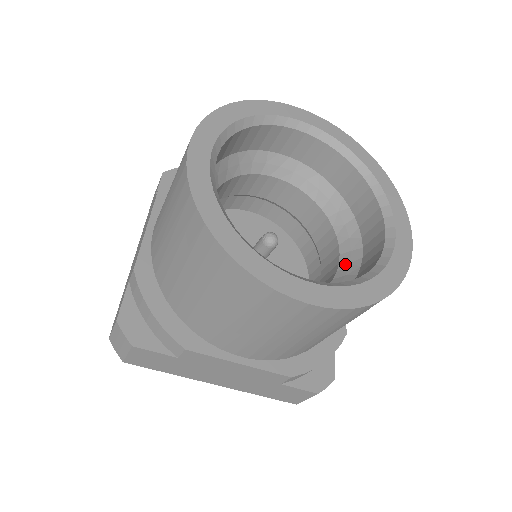
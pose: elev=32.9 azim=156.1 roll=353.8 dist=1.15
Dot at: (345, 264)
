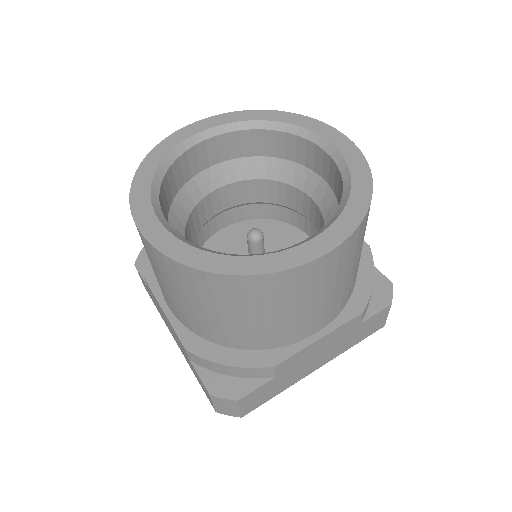
Dot at: (321, 201)
